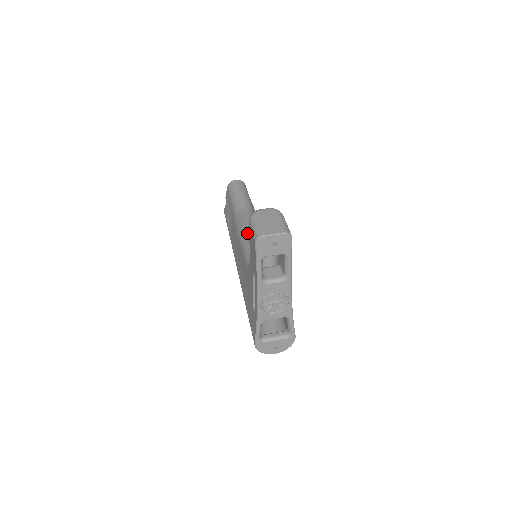
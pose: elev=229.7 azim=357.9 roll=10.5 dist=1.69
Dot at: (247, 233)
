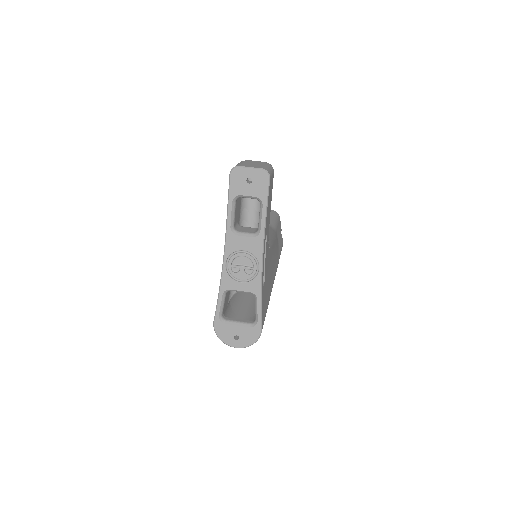
Dot at: occluded
